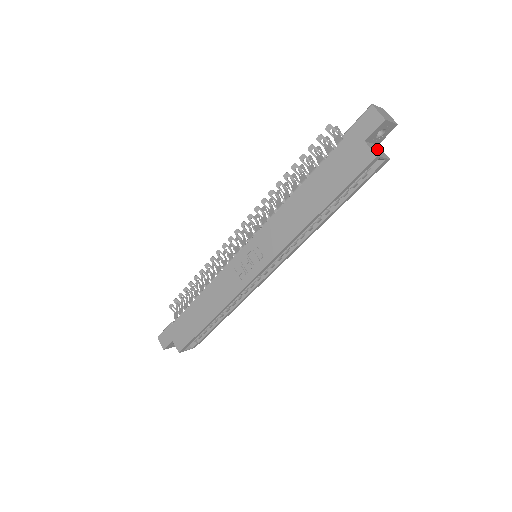
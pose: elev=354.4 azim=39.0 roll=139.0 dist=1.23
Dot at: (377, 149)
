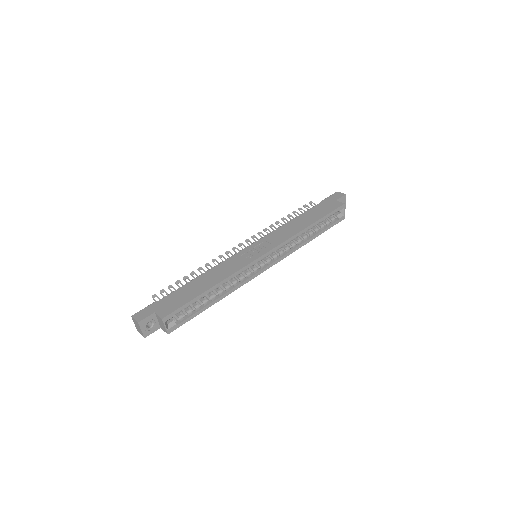
Dot at: occluded
